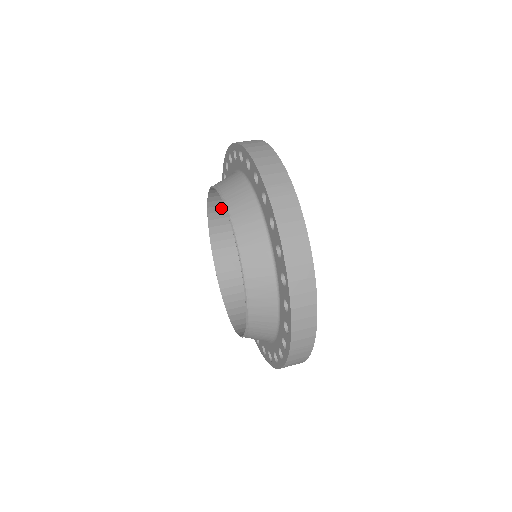
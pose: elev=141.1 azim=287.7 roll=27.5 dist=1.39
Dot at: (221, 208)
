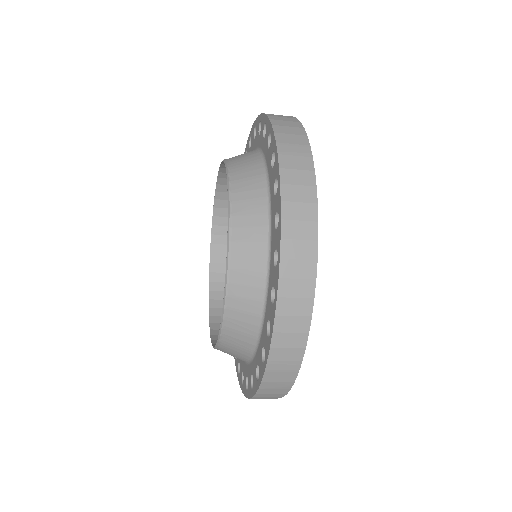
Dot at: occluded
